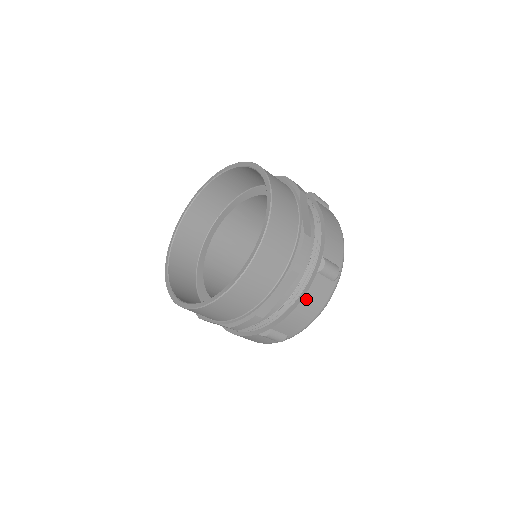
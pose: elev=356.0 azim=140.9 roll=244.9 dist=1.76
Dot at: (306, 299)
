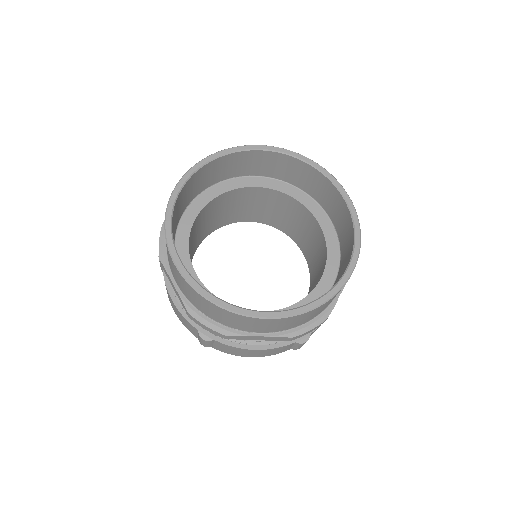
Dot at: occluded
